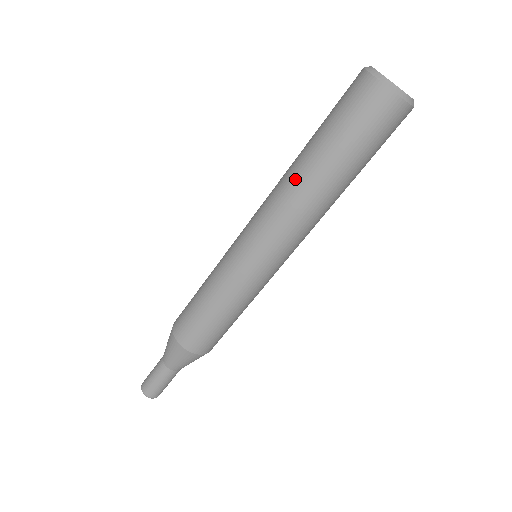
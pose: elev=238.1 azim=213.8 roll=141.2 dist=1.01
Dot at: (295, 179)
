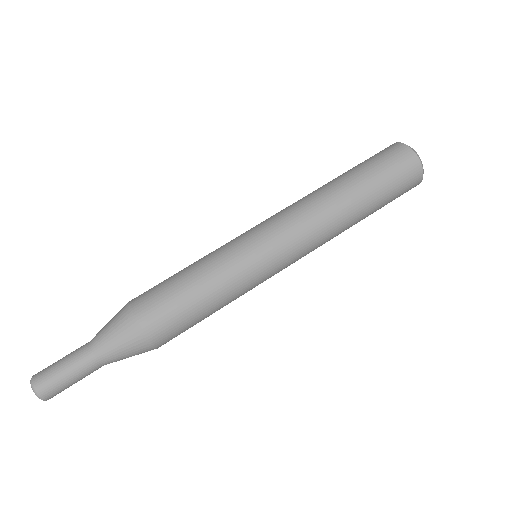
Dot at: (318, 189)
